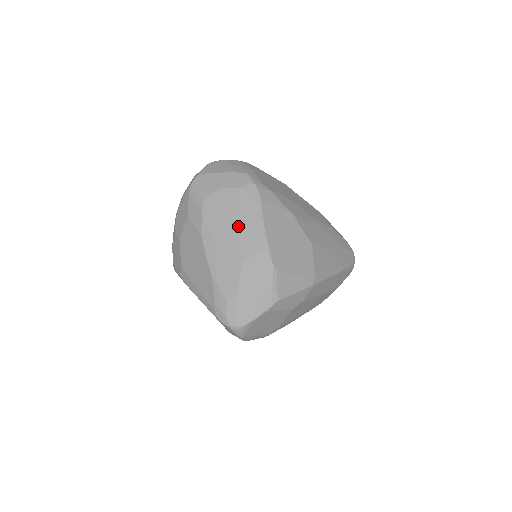
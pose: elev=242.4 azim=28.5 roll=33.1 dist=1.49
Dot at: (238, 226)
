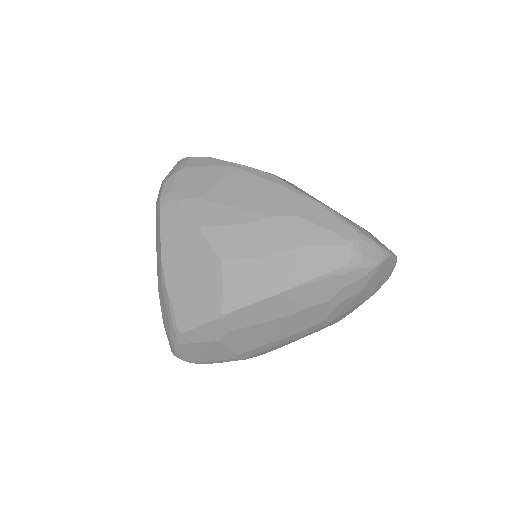
Dot at: (157, 248)
